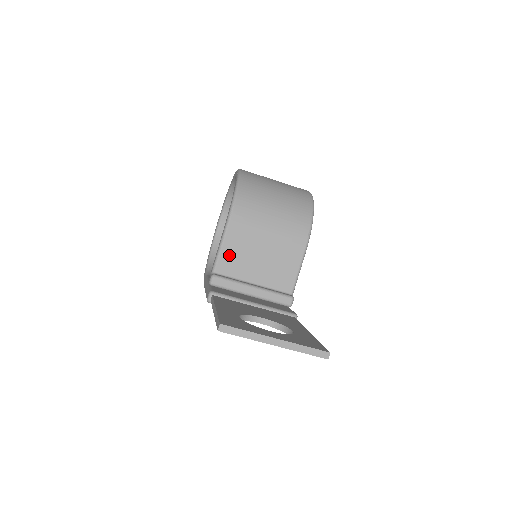
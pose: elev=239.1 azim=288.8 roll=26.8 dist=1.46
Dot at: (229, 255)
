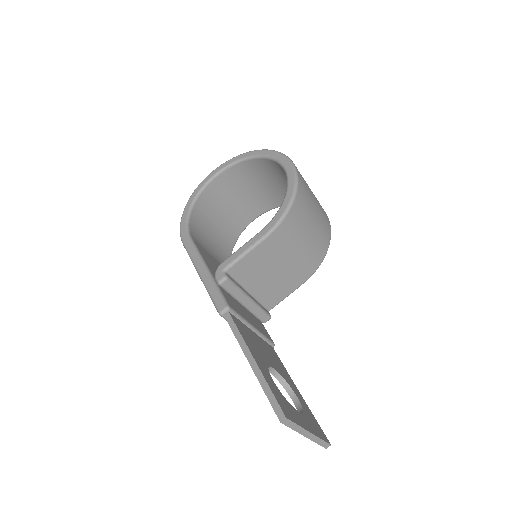
Dot at: (249, 262)
